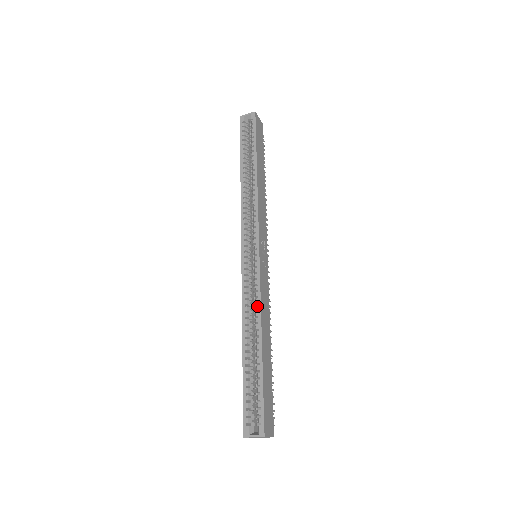
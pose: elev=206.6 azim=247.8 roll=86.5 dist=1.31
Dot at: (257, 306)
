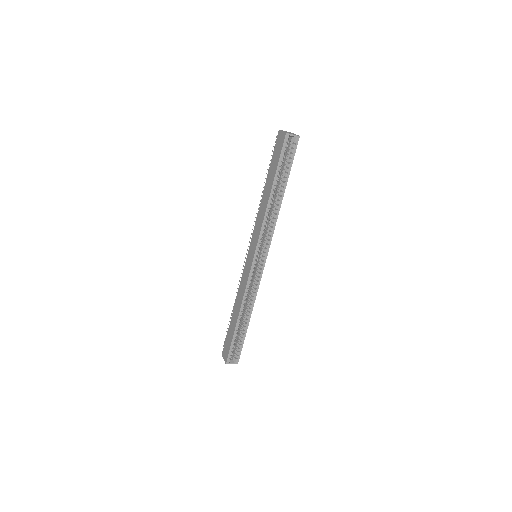
Dot at: (254, 298)
